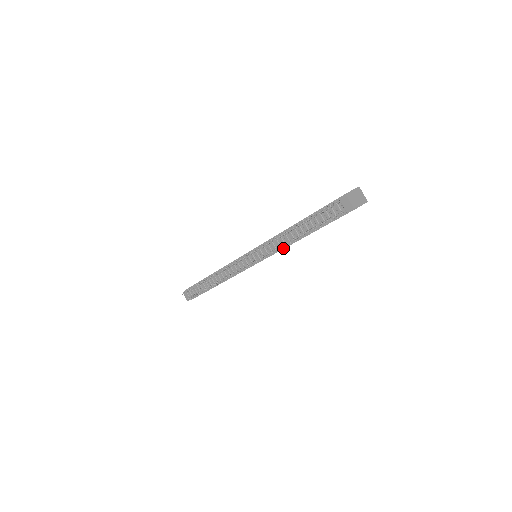
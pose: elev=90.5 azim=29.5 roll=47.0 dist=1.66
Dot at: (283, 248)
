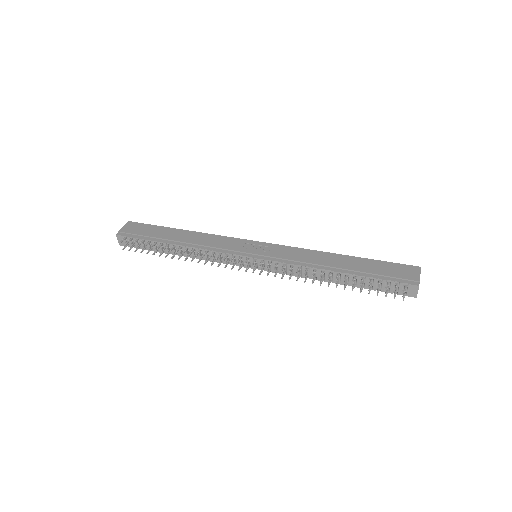
Dot at: (304, 275)
